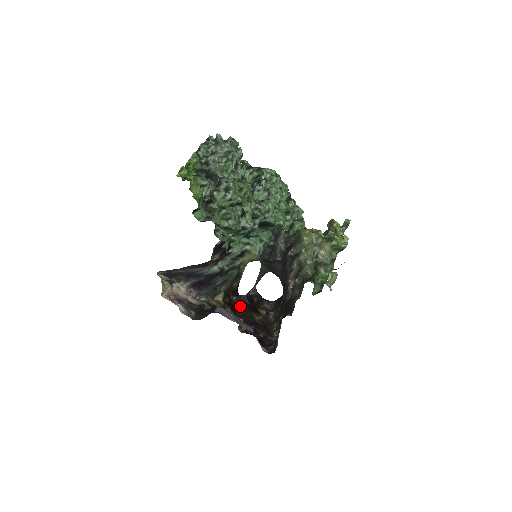
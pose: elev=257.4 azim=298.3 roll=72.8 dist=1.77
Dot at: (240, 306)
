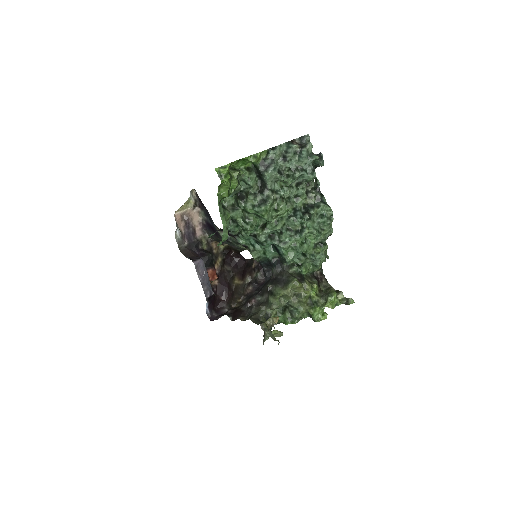
Dot at: (234, 262)
